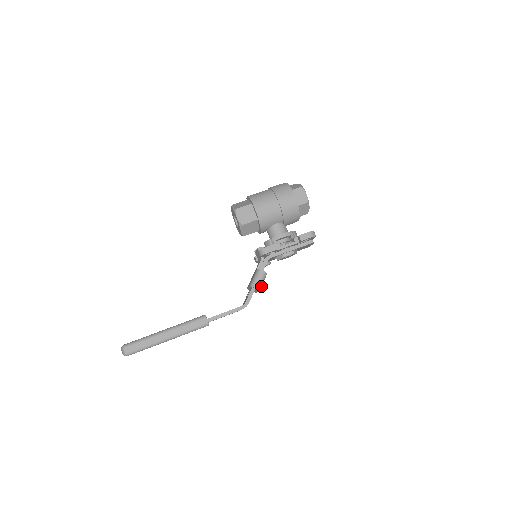
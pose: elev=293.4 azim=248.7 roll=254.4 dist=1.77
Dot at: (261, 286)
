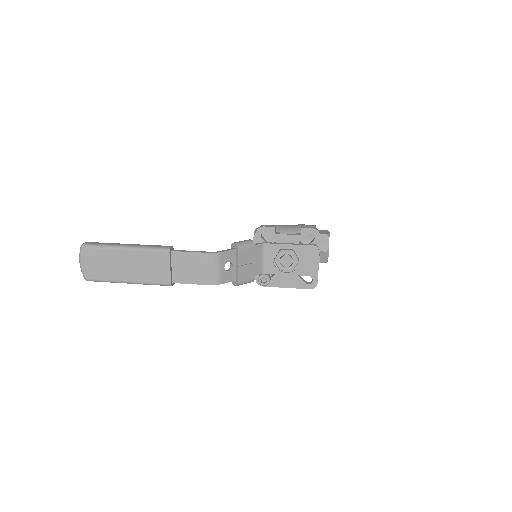
Dot at: (242, 248)
